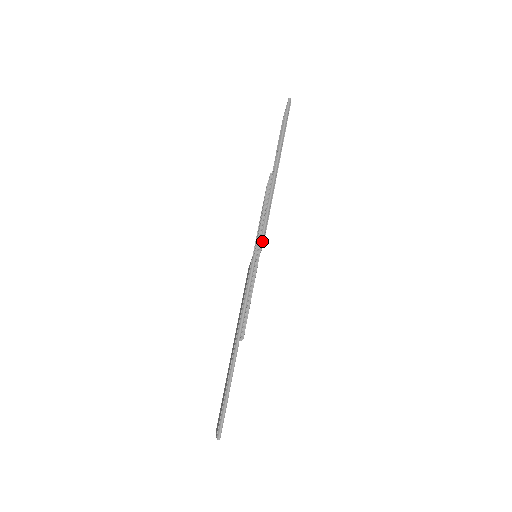
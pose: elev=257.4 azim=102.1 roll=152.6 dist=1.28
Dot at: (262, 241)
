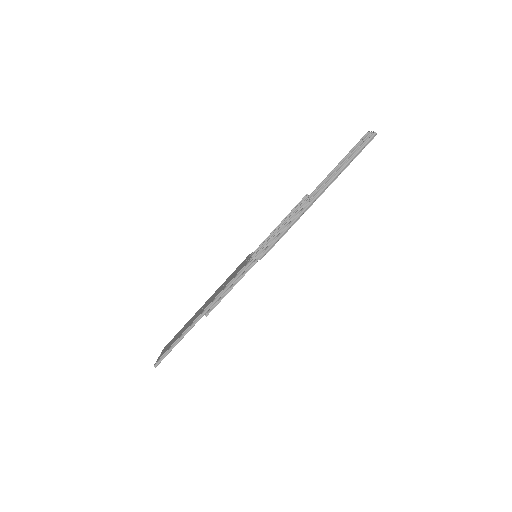
Dot at: (263, 255)
